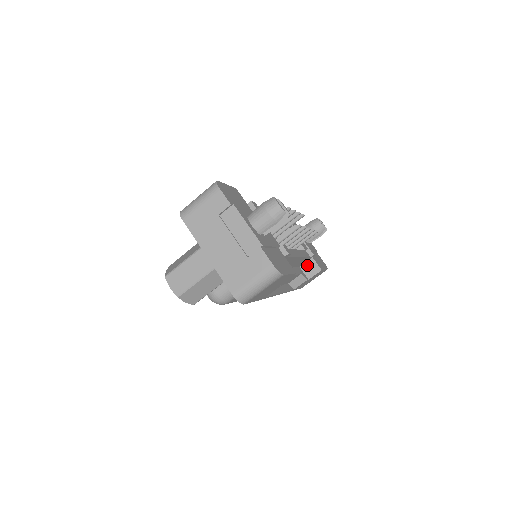
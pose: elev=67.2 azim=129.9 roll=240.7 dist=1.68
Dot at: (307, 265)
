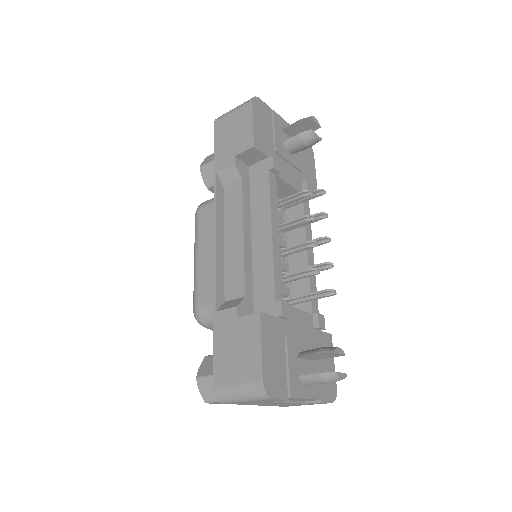
Dot at: occluded
